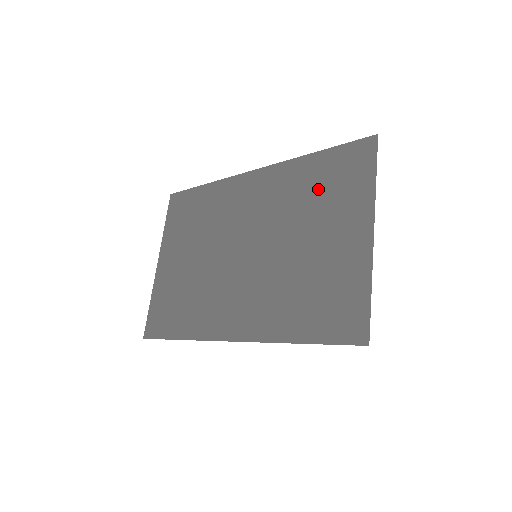
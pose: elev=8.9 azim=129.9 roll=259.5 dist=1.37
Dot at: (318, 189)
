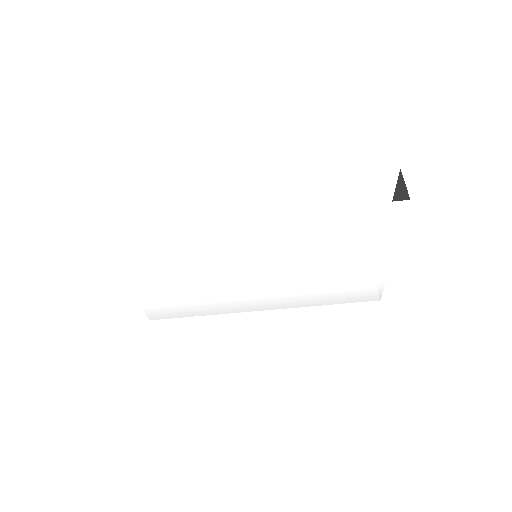
Dot at: occluded
